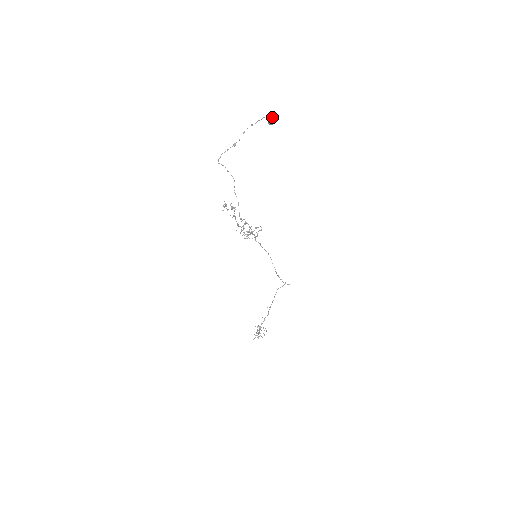
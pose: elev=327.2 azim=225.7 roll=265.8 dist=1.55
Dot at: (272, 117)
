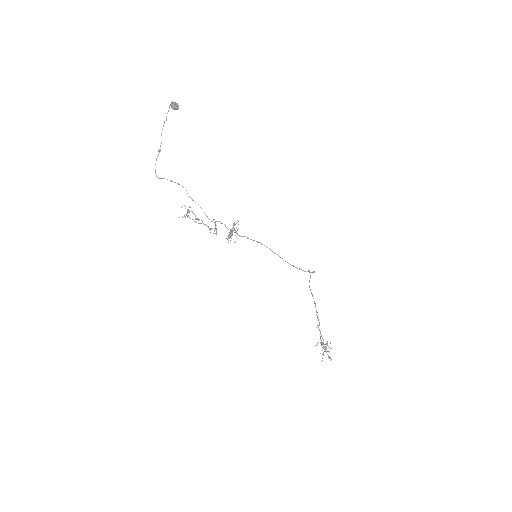
Dot at: (174, 102)
